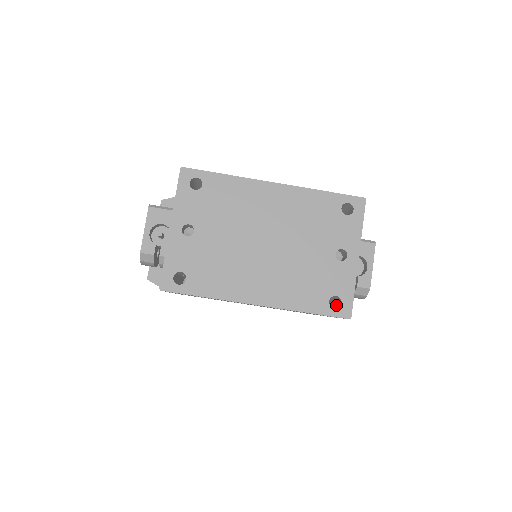
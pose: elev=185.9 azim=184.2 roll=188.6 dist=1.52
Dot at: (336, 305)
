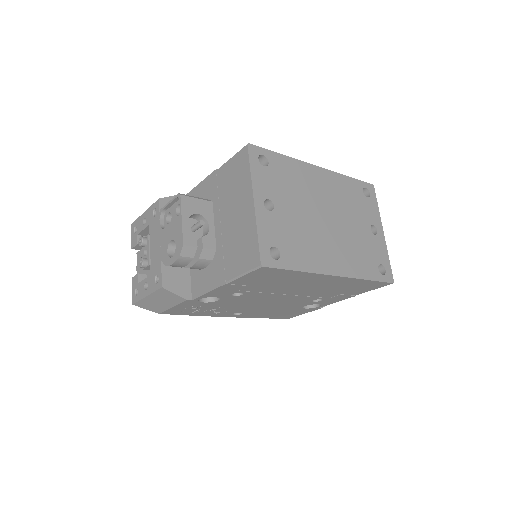
Dot at: occluded
